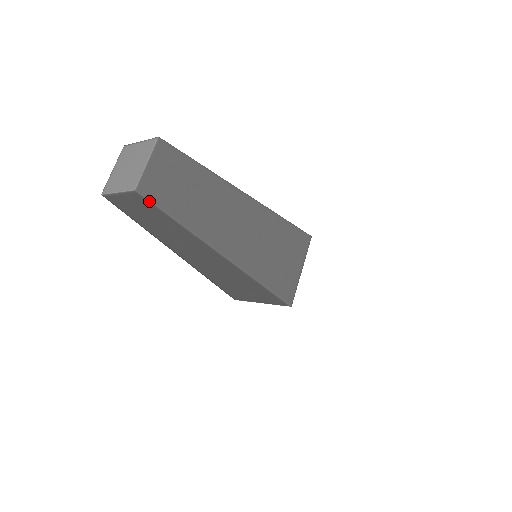
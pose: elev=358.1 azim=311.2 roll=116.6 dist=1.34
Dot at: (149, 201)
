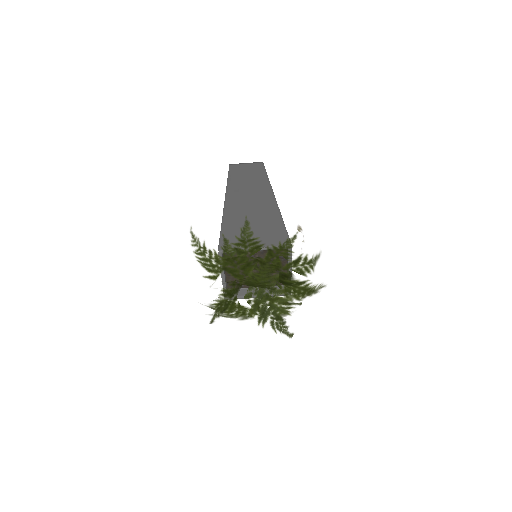
Dot at: (229, 169)
